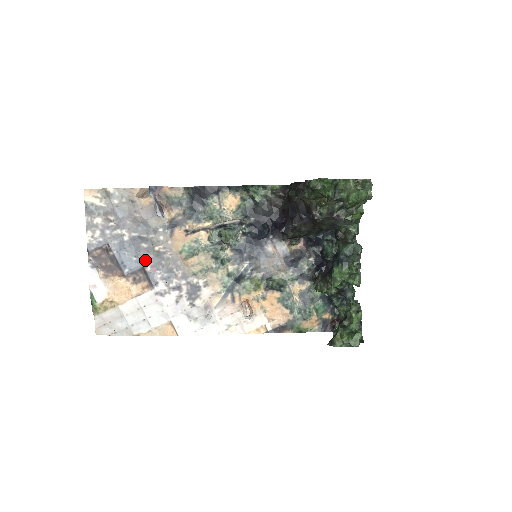
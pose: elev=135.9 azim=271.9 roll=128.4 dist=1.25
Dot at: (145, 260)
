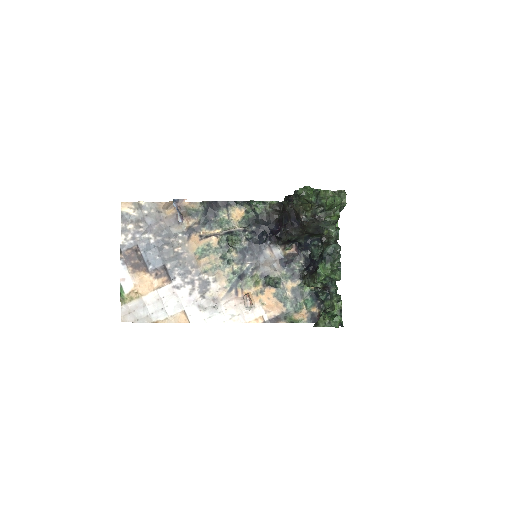
Dot at: (166, 259)
